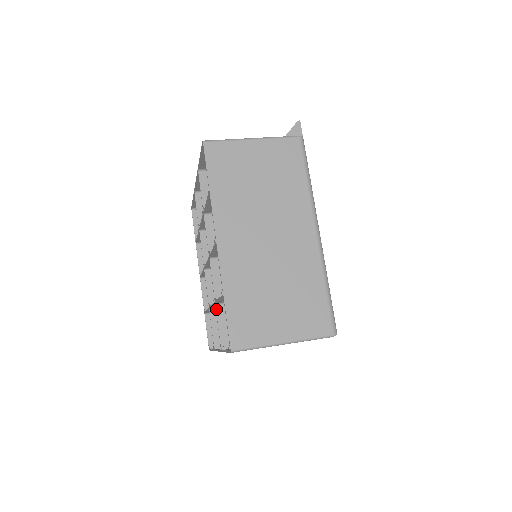
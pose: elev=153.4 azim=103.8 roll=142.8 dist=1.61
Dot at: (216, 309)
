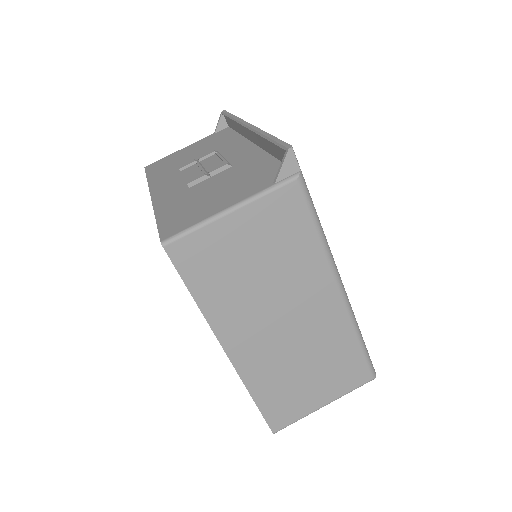
Dot at: occluded
